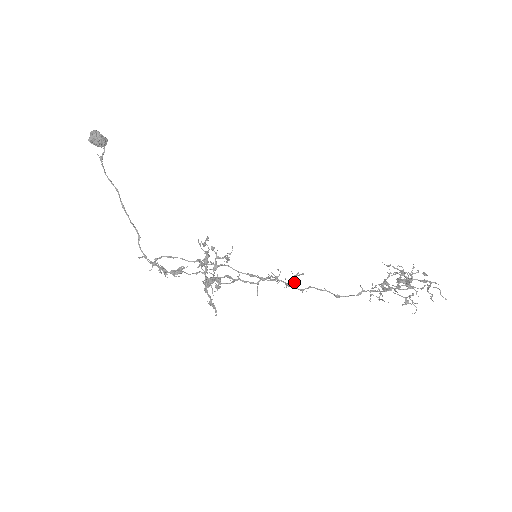
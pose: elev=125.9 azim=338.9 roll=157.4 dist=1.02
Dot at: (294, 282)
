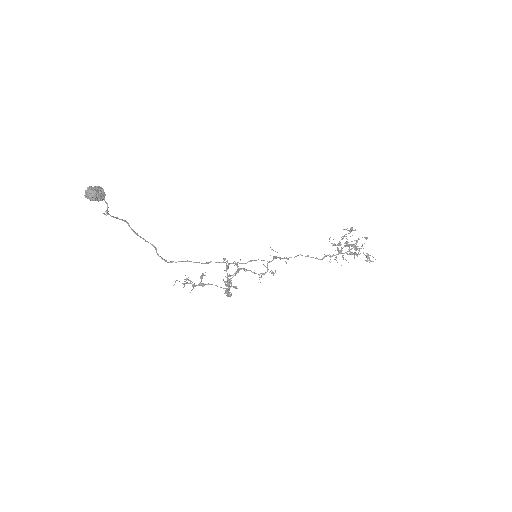
Dot at: occluded
